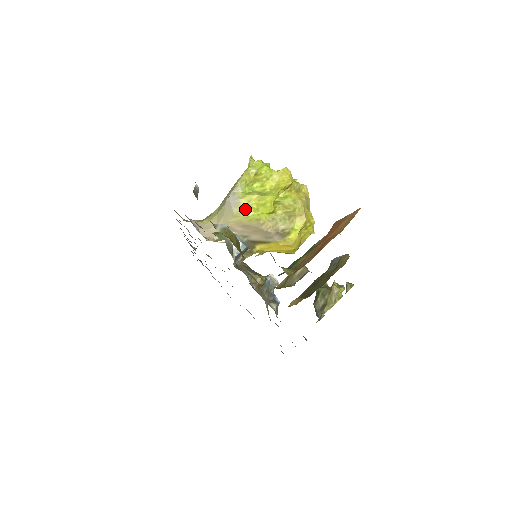
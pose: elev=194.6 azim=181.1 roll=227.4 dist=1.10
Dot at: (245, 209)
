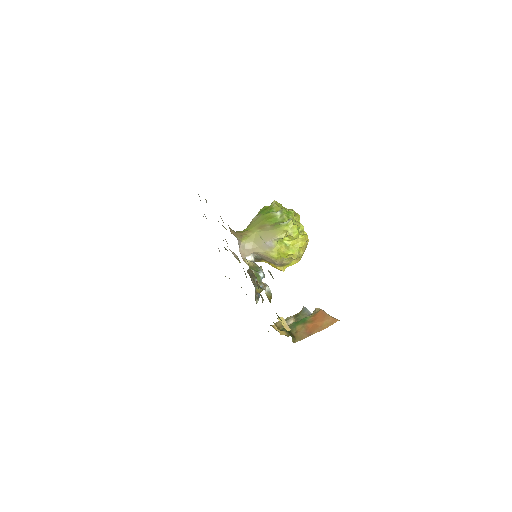
Dot at: (273, 252)
